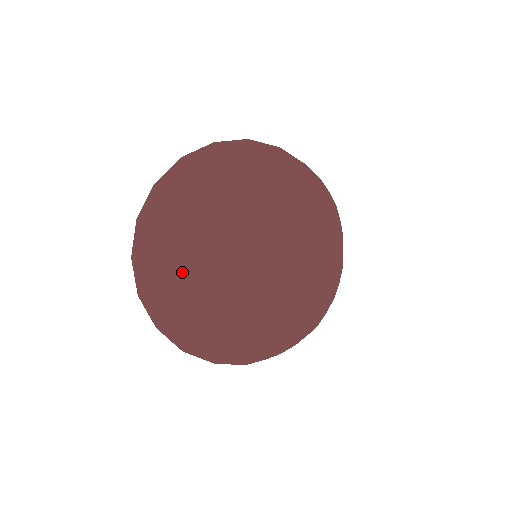
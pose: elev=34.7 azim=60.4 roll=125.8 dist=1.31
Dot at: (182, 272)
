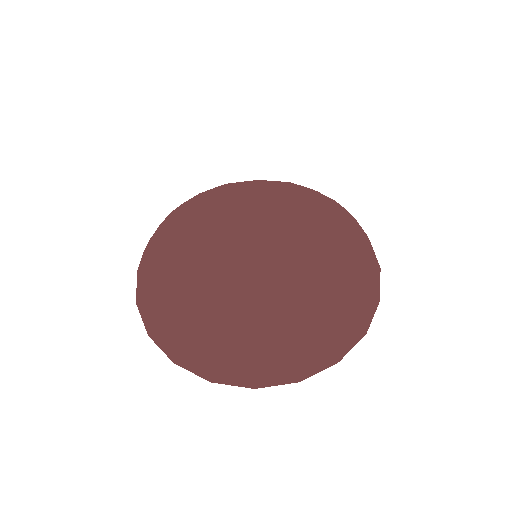
Dot at: (174, 282)
